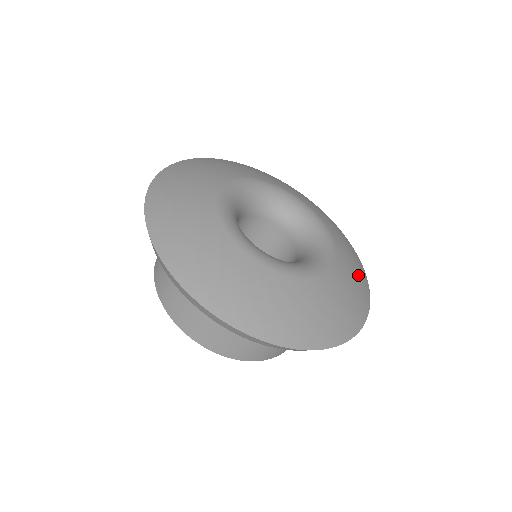
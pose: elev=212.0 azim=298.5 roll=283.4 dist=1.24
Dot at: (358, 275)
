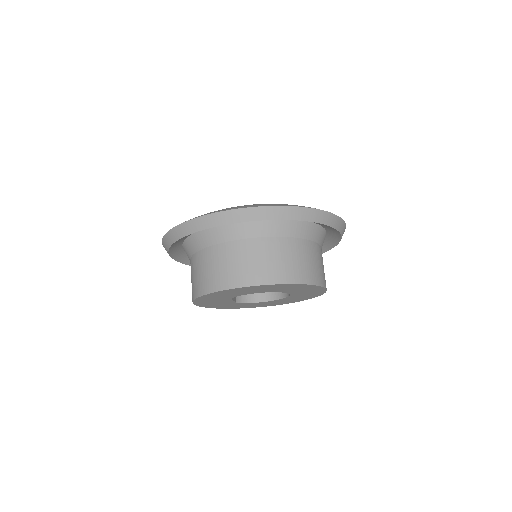
Dot at: occluded
